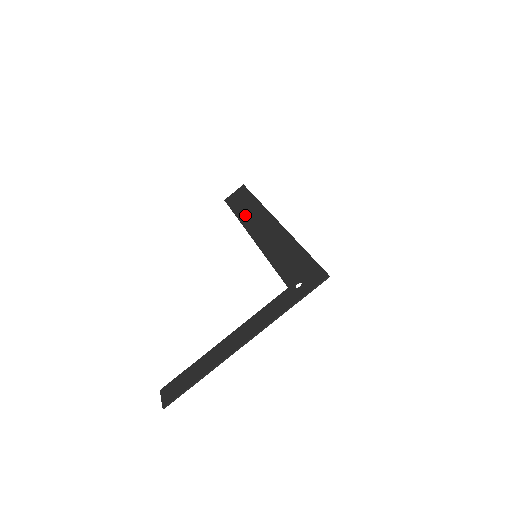
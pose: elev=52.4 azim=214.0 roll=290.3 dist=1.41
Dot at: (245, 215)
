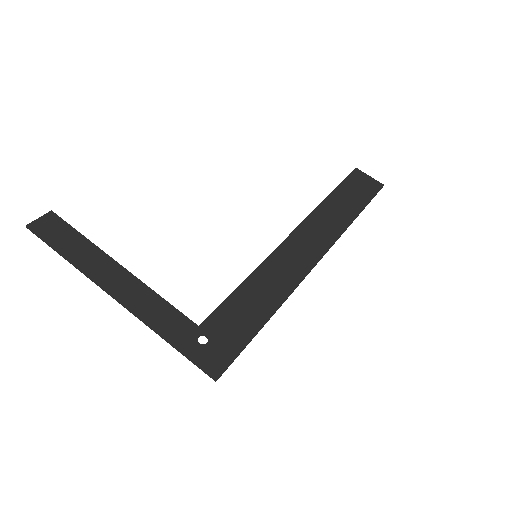
Dot at: (327, 211)
